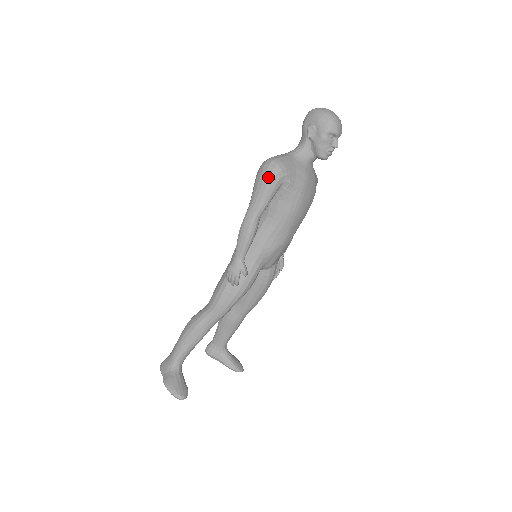
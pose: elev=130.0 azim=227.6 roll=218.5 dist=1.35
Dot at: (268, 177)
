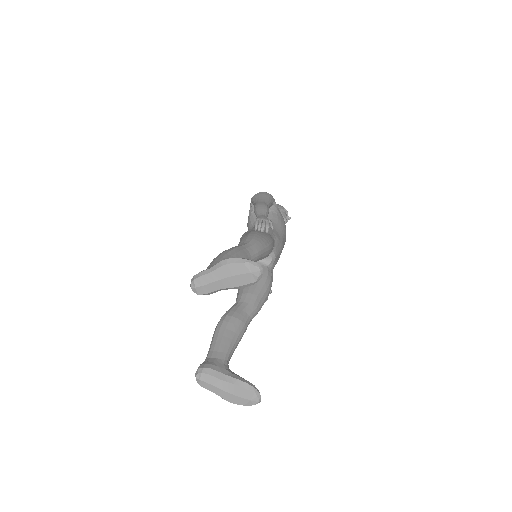
Dot at: (266, 193)
